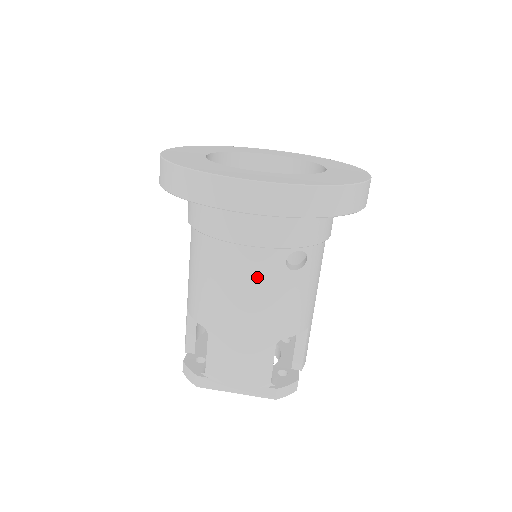
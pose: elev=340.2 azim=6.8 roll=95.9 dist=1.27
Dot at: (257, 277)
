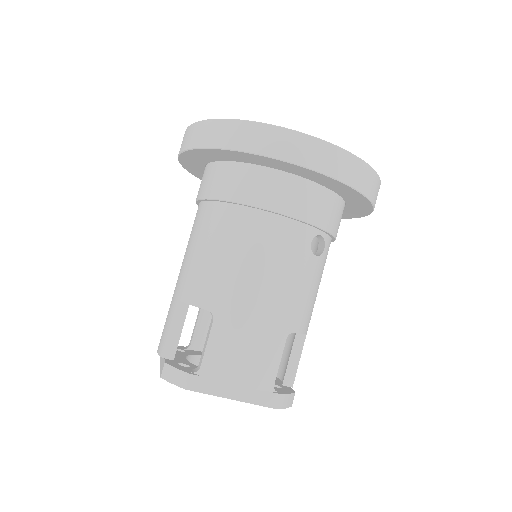
Dot at: (284, 252)
